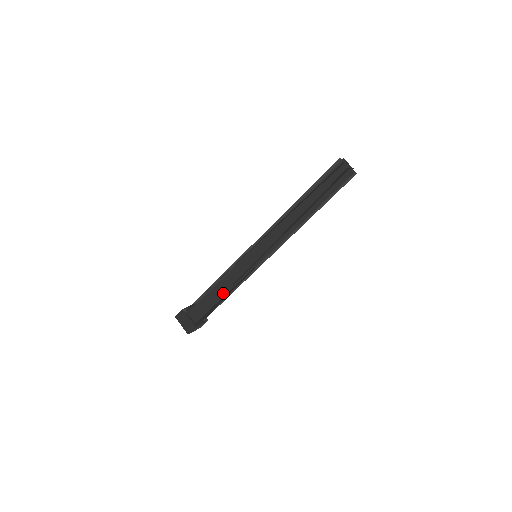
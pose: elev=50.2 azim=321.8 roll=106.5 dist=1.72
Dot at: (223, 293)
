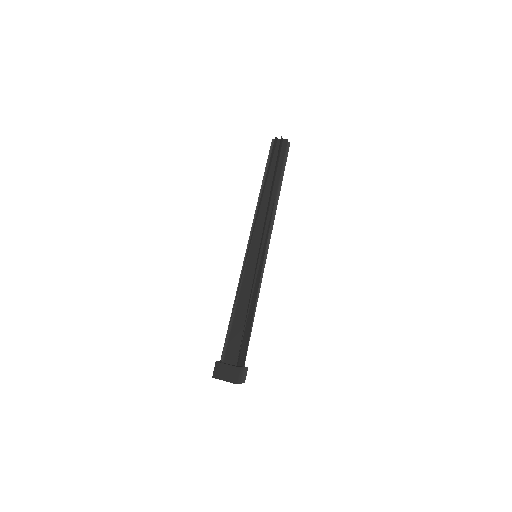
Dot at: (246, 309)
